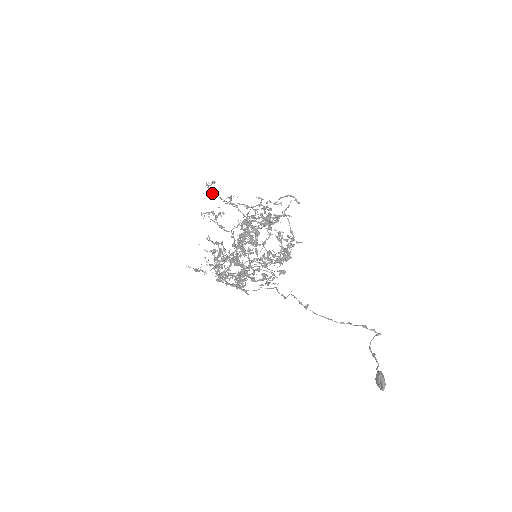
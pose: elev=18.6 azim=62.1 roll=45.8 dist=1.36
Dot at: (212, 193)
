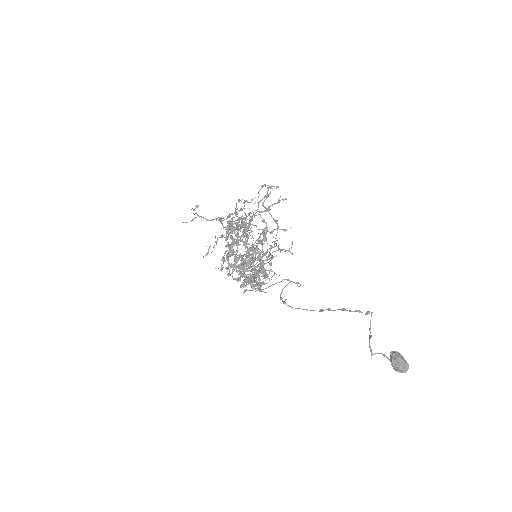
Dot at: (198, 216)
